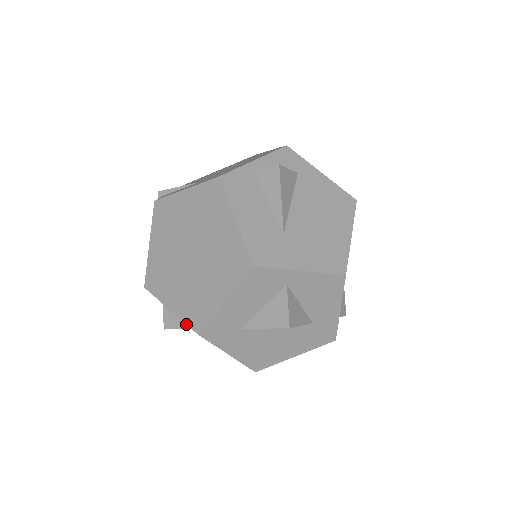
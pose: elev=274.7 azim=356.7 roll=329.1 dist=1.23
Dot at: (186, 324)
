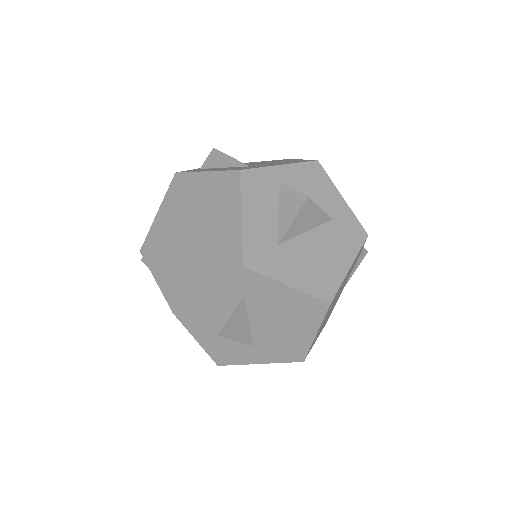
Dot at: (227, 276)
